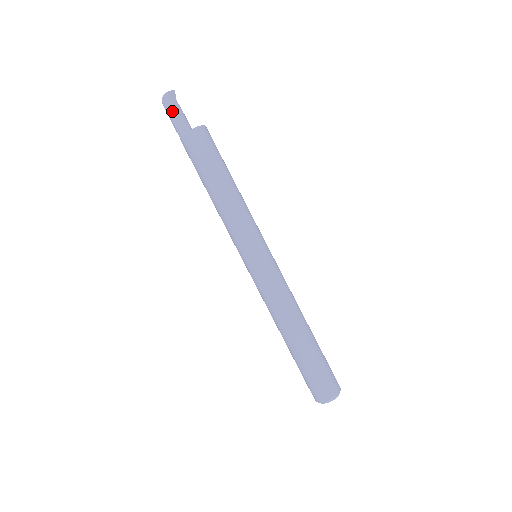
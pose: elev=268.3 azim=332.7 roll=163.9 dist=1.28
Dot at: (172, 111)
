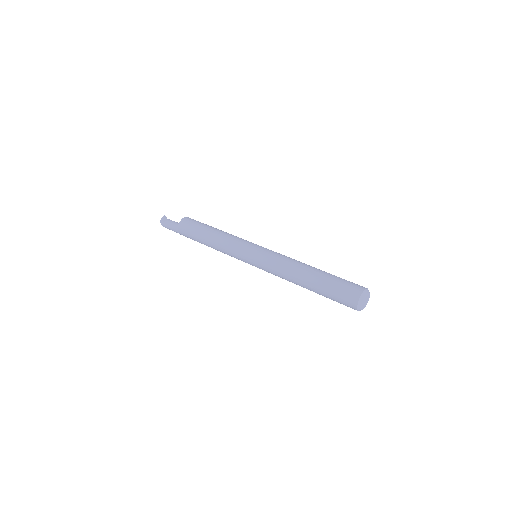
Dot at: (168, 225)
